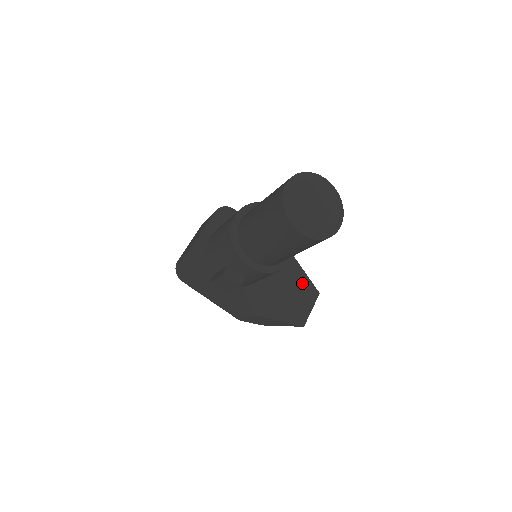
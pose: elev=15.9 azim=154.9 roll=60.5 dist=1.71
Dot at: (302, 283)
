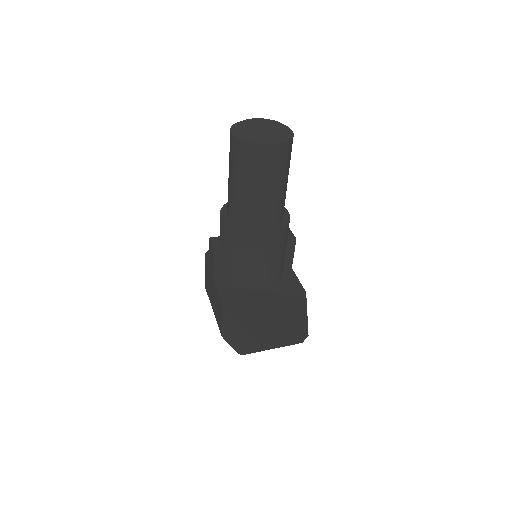
Dot at: (296, 317)
